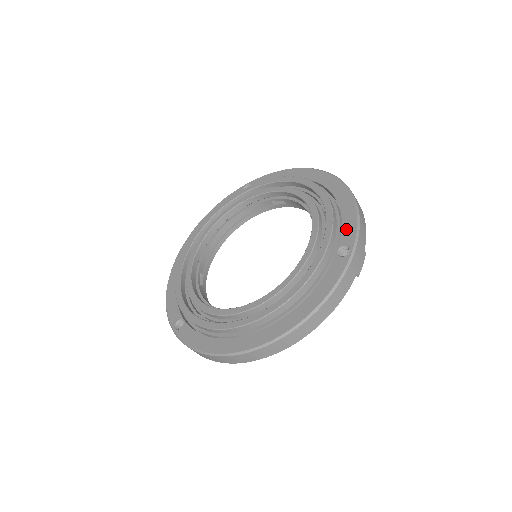
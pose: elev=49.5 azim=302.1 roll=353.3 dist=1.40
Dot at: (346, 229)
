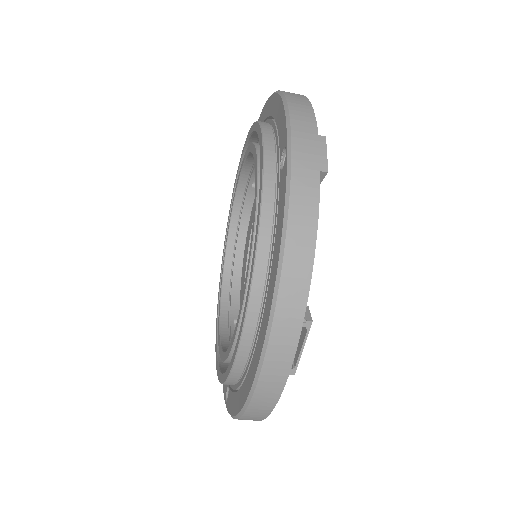
Dot at: (280, 133)
